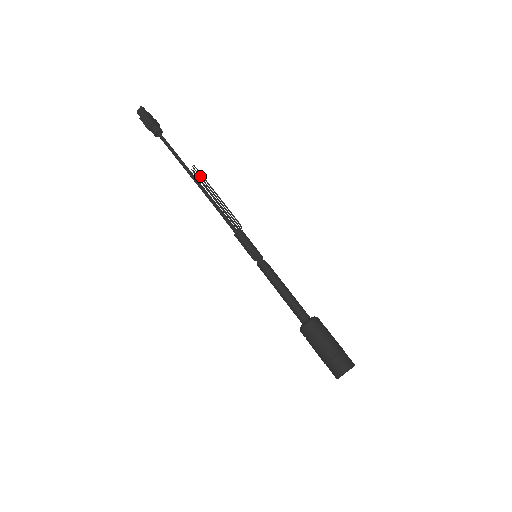
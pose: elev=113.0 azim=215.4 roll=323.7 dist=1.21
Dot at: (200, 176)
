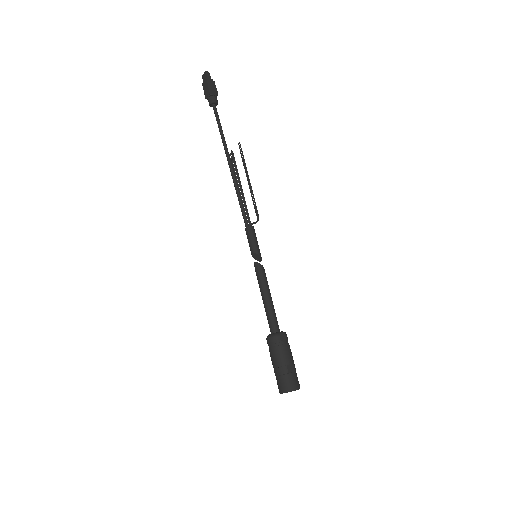
Dot at: (241, 156)
